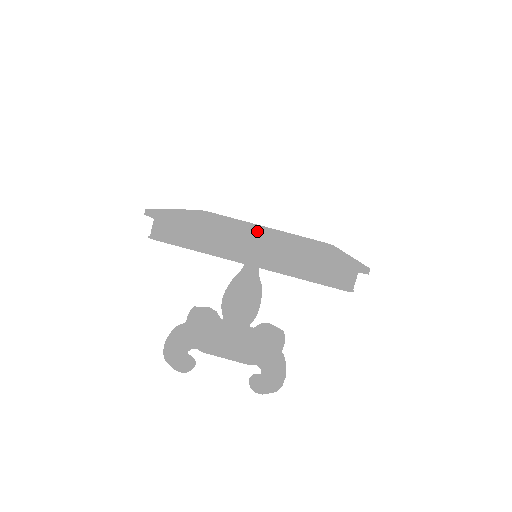
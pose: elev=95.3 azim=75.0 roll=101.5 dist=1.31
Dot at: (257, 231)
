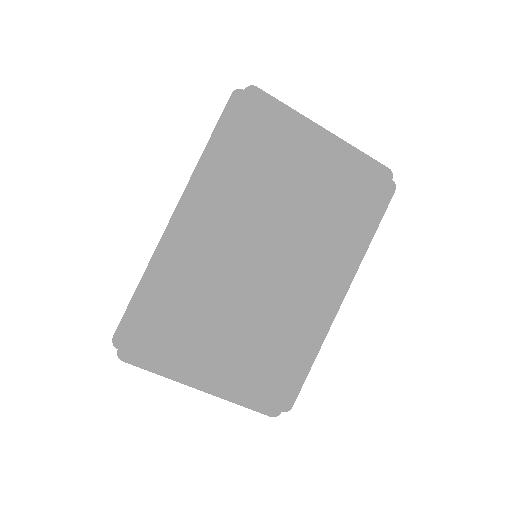
Dot at: (248, 281)
